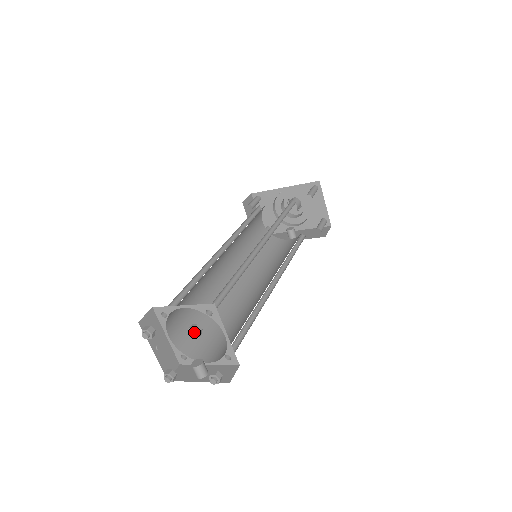
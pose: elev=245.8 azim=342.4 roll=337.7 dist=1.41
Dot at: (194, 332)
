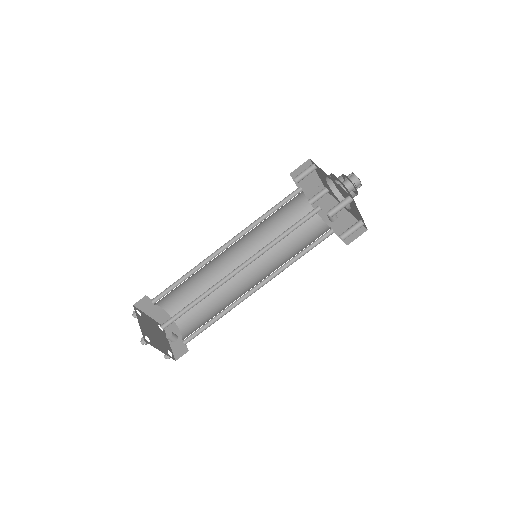
Dot at: (142, 343)
